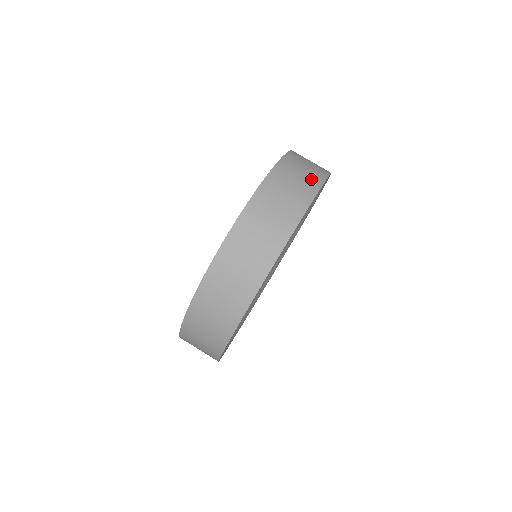
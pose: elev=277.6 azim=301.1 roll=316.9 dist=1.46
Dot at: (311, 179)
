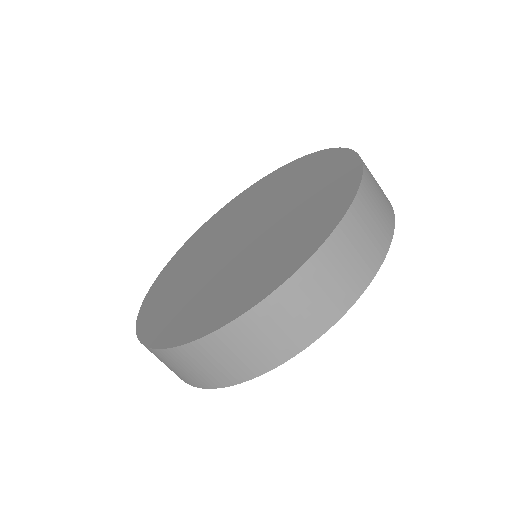
Dot at: occluded
